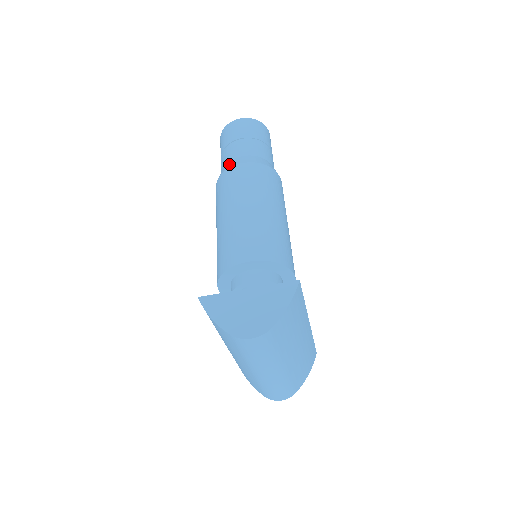
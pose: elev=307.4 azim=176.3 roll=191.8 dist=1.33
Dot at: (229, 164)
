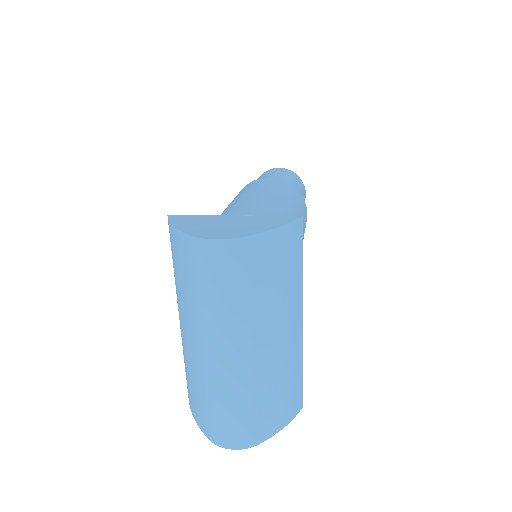
Dot at: occluded
